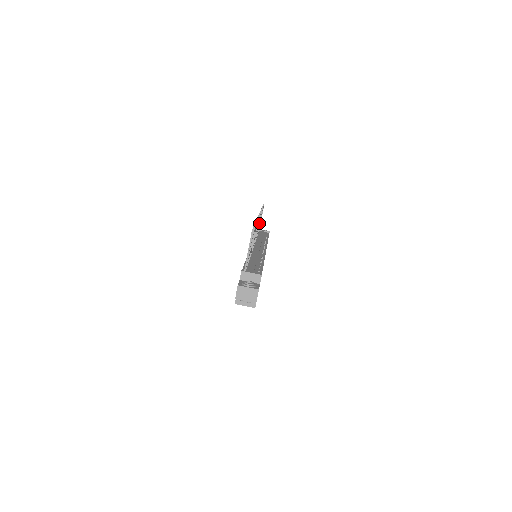
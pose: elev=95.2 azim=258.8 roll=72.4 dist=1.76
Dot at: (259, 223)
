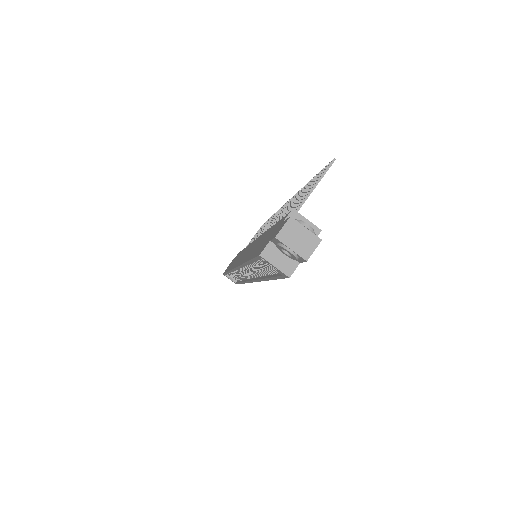
Dot at: occluded
